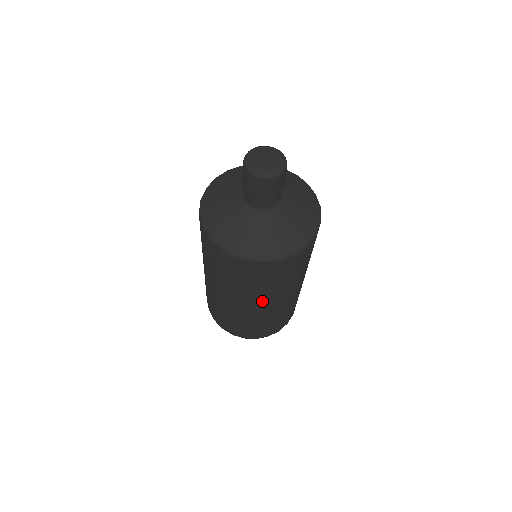
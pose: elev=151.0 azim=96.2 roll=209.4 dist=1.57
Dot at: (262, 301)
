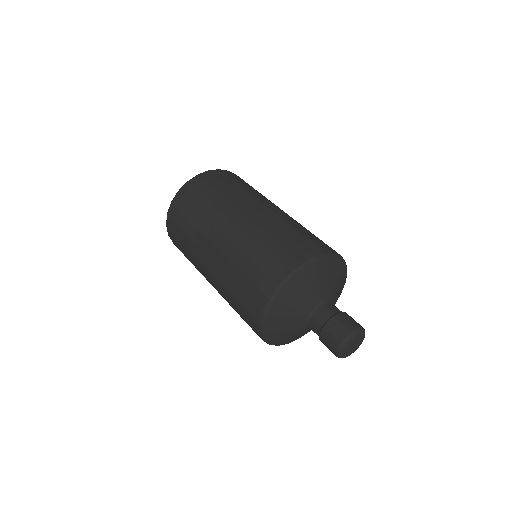
Dot at: occluded
